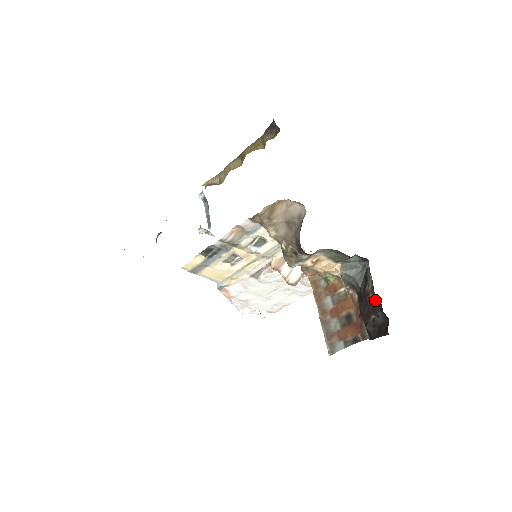
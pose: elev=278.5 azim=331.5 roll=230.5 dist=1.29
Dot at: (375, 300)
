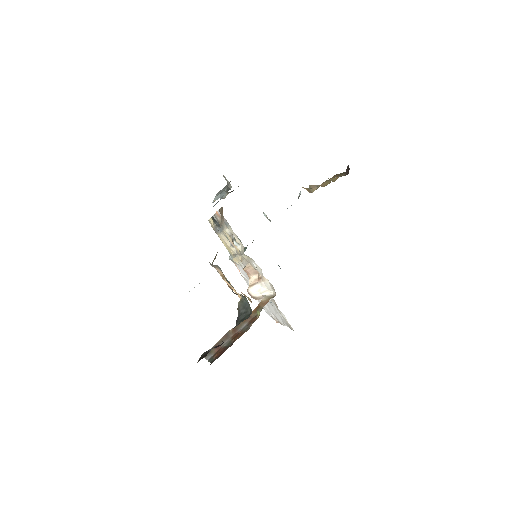
Dot at: occluded
